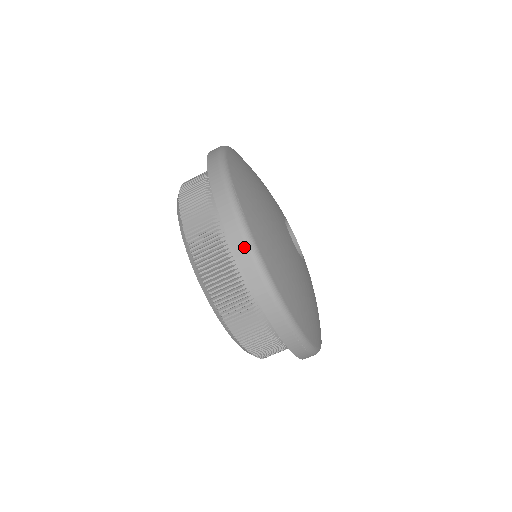
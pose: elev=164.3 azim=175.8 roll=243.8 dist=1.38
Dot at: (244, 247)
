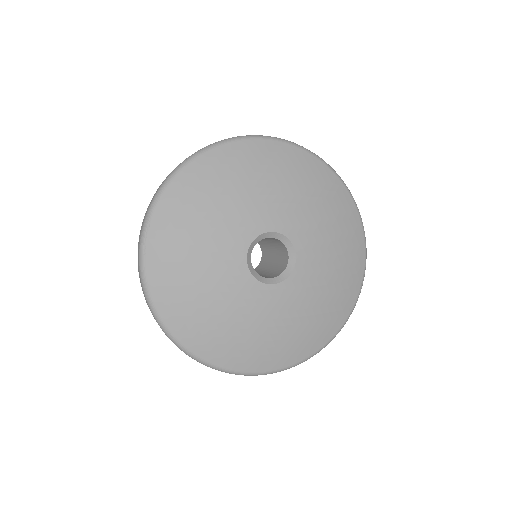
Dot at: (141, 281)
